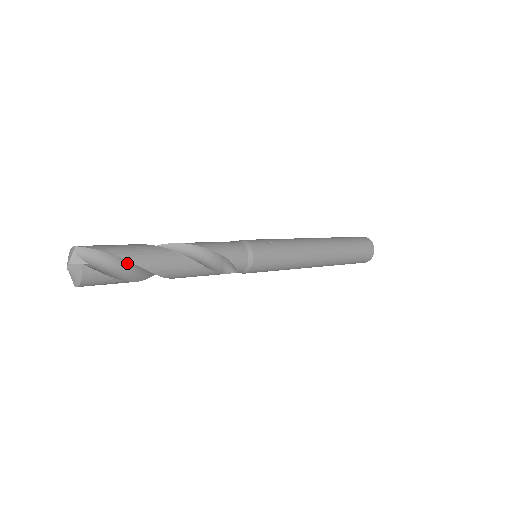
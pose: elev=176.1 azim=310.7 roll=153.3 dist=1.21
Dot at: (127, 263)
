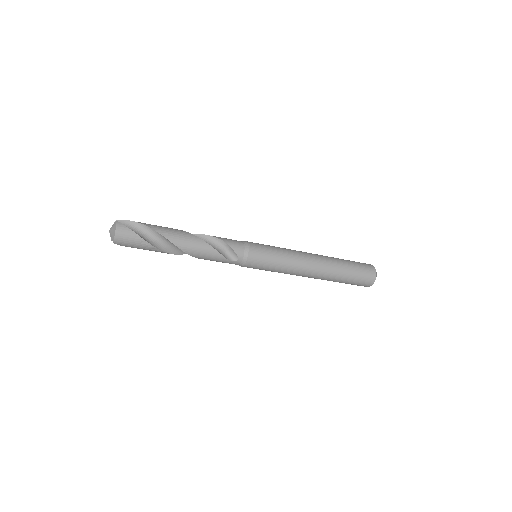
Dot at: (148, 230)
